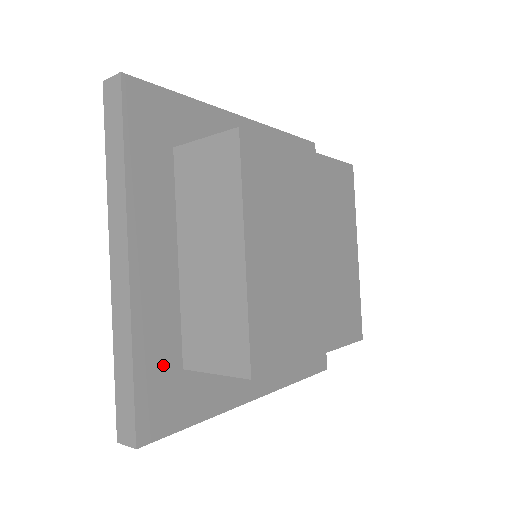
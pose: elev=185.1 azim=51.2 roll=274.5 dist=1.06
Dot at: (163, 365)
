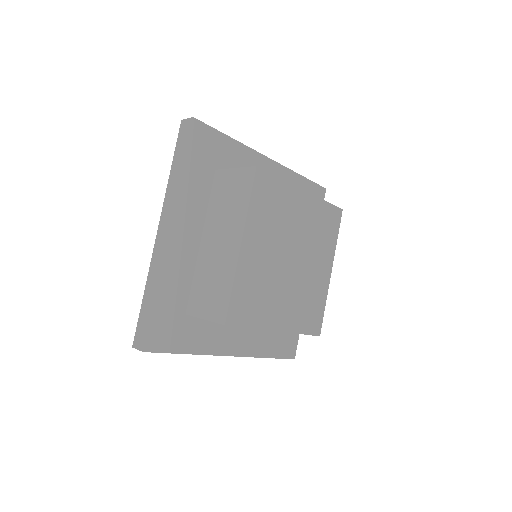
Dot at: (173, 306)
